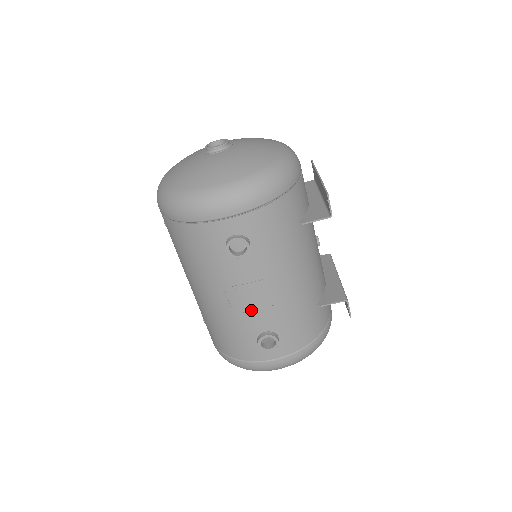
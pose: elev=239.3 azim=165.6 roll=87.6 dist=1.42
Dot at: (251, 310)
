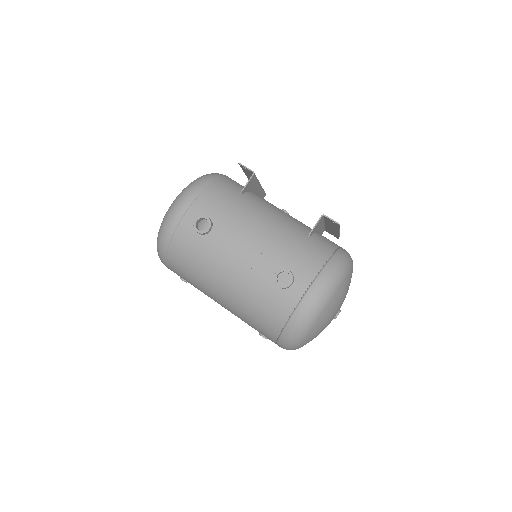
Dot at: (251, 264)
